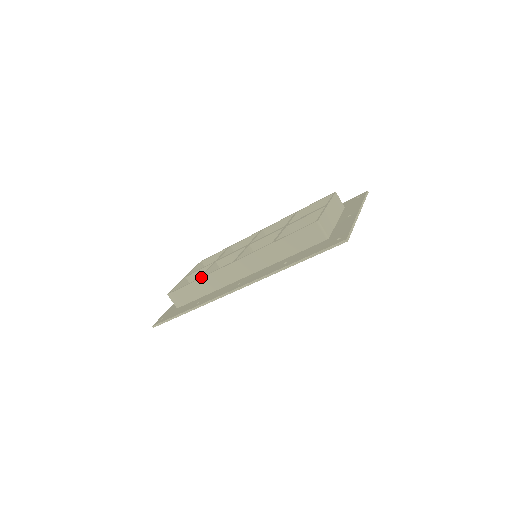
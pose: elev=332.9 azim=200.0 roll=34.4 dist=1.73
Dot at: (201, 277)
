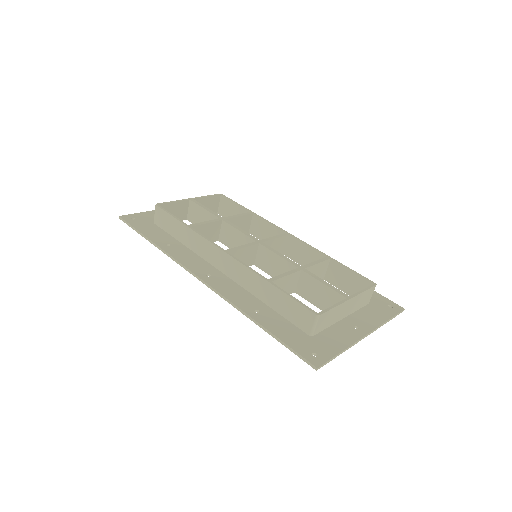
Dot at: (191, 227)
